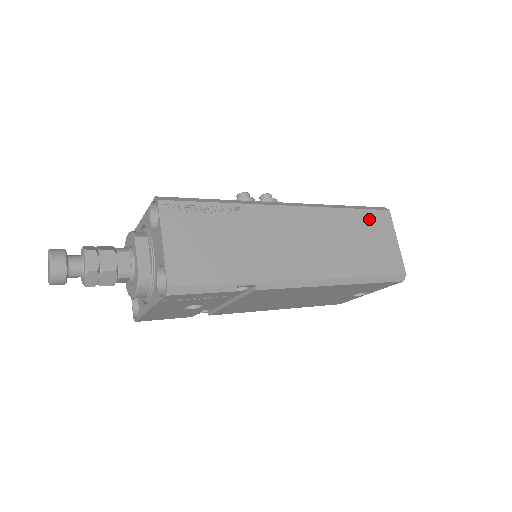
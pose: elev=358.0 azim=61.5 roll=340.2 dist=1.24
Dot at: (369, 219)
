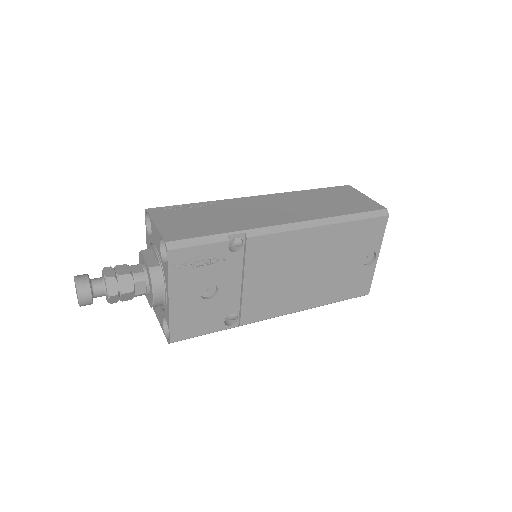
Dot at: (332, 191)
